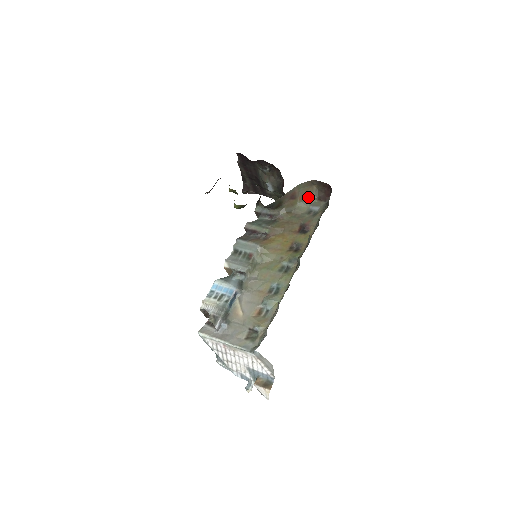
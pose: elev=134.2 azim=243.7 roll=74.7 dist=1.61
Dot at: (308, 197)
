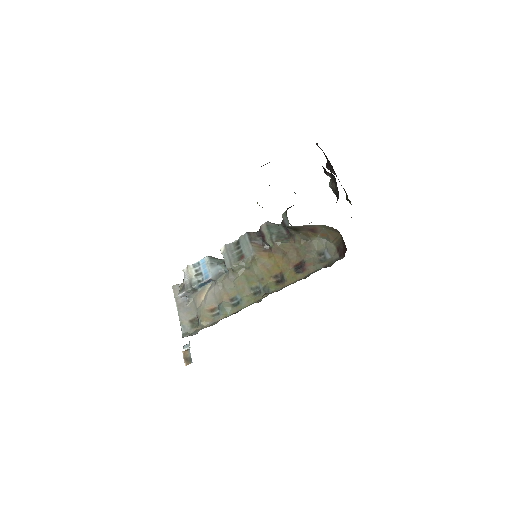
Dot at: (330, 239)
